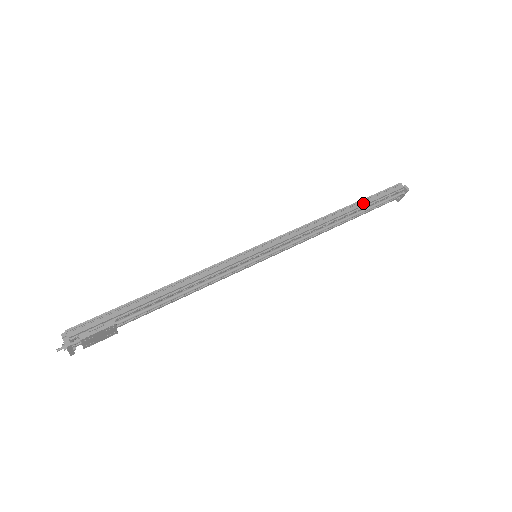
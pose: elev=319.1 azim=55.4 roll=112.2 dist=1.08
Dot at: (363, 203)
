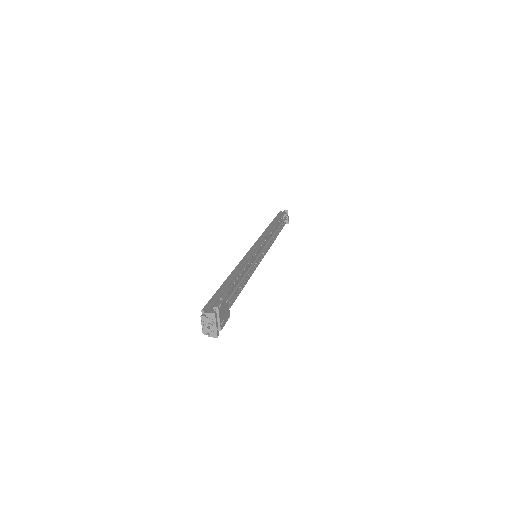
Dot at: (276, 220)
